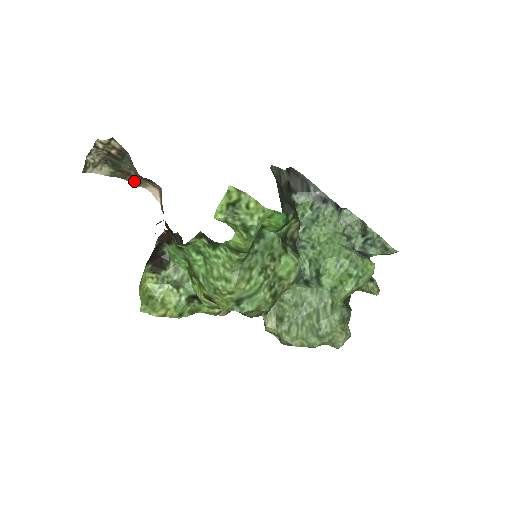
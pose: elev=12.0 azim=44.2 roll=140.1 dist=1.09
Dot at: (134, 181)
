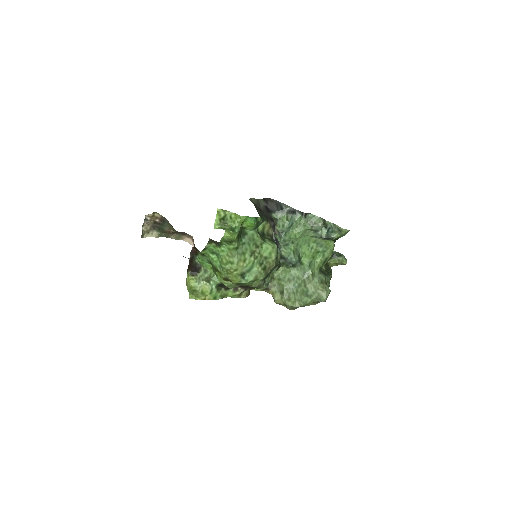
Dot at: (174, 237)
